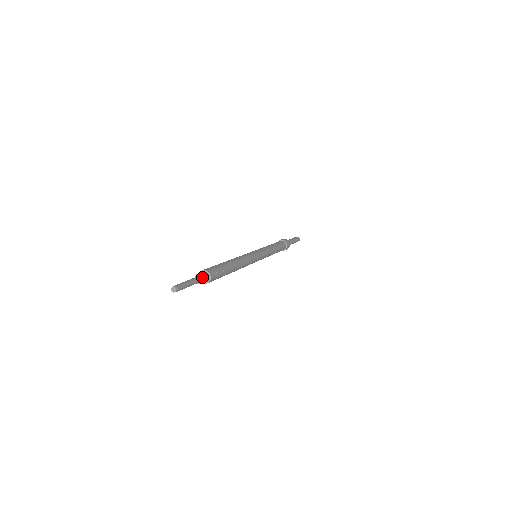
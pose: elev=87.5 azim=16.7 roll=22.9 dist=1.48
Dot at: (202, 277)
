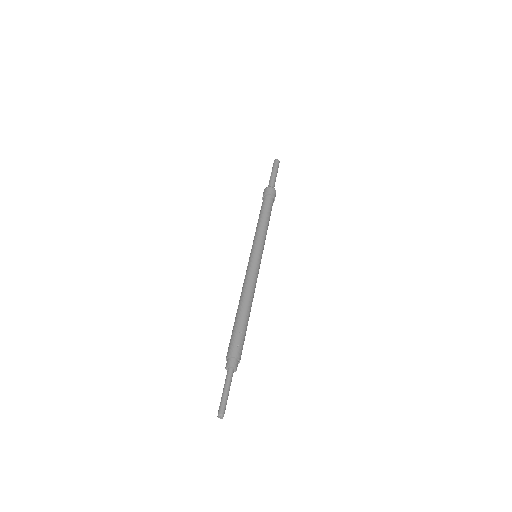
Dot at: (231, 368)
